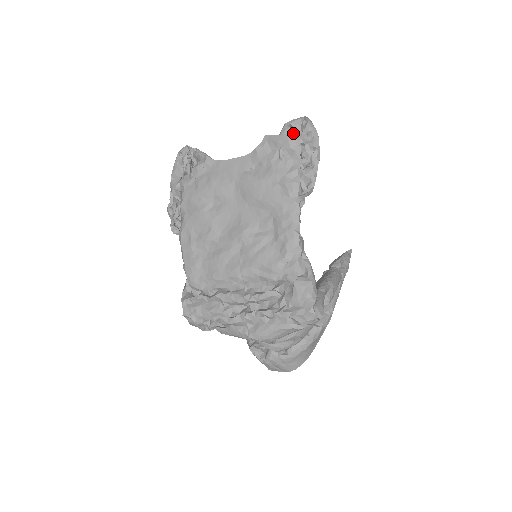
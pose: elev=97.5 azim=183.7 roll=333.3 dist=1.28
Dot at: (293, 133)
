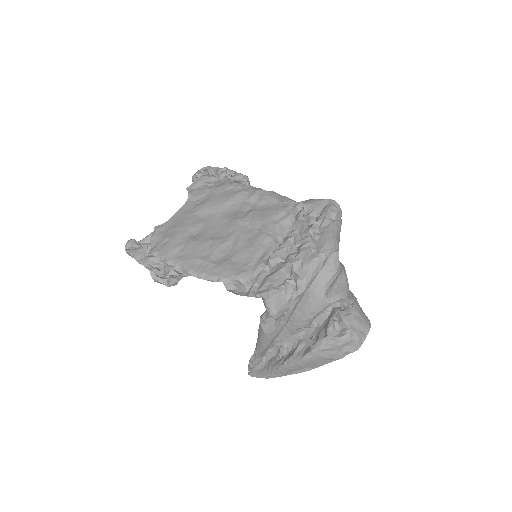
Dot at: occluded
